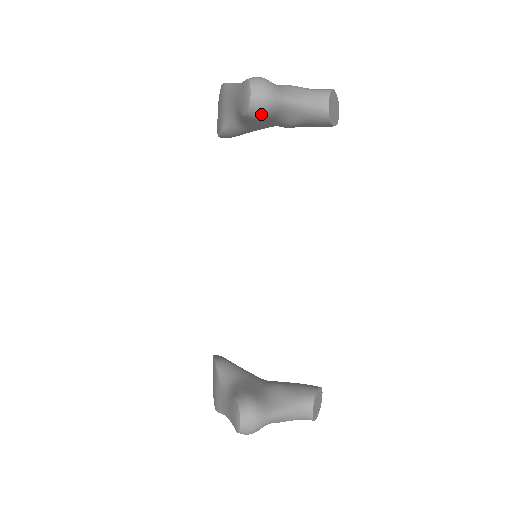
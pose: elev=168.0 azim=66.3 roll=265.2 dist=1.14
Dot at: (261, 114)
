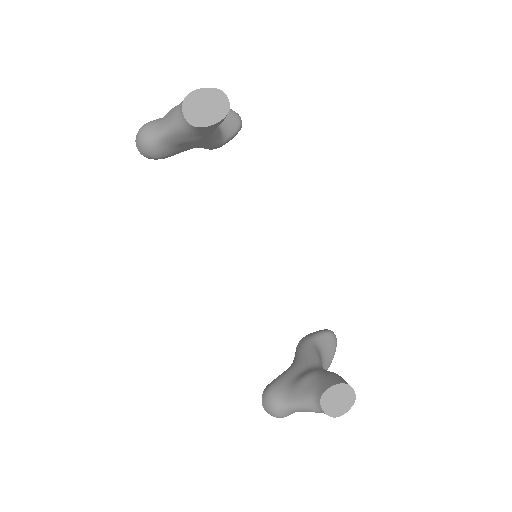
Dot at: (155, 157)
